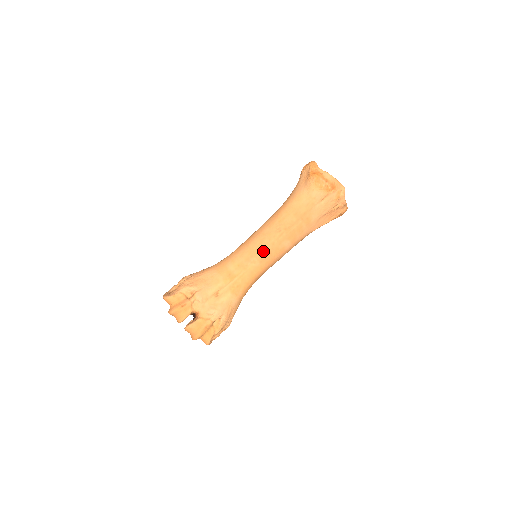
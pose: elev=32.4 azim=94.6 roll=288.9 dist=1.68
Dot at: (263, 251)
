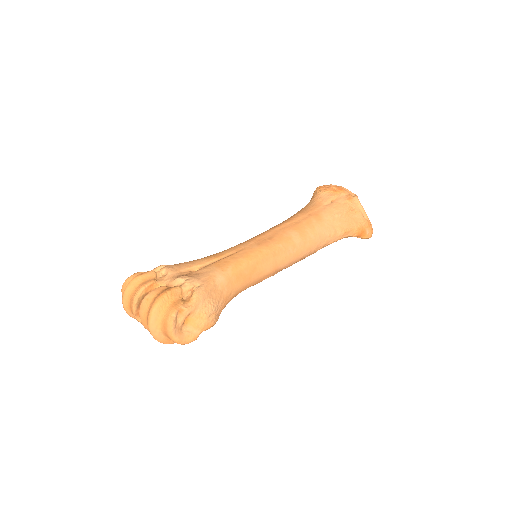
Dot at: (262, 237)
